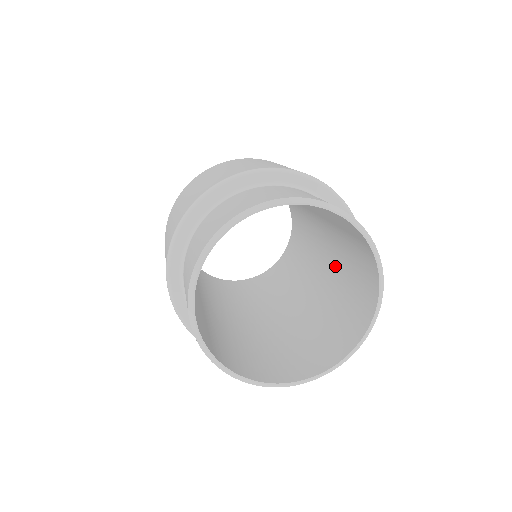
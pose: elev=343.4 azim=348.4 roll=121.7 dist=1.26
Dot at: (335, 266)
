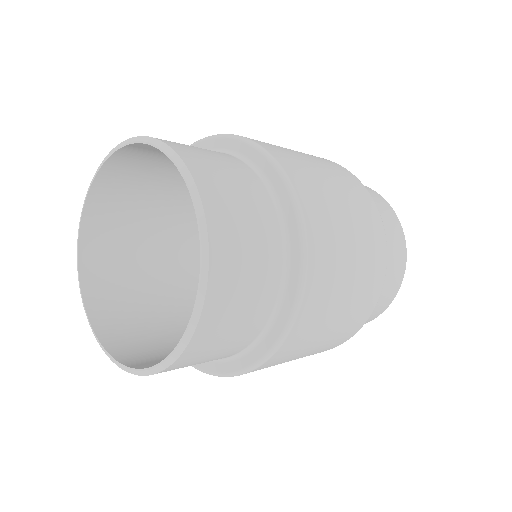
Dot at: occluded
